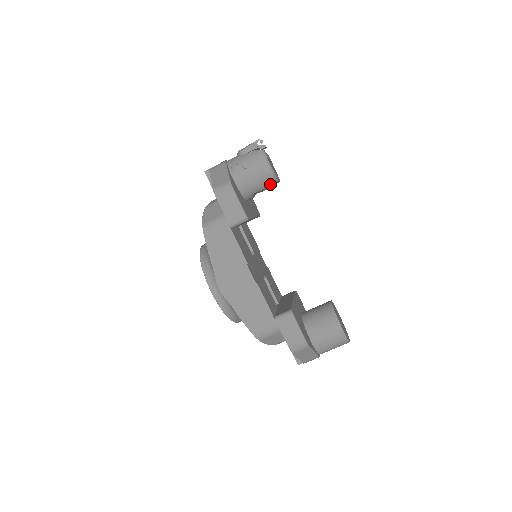
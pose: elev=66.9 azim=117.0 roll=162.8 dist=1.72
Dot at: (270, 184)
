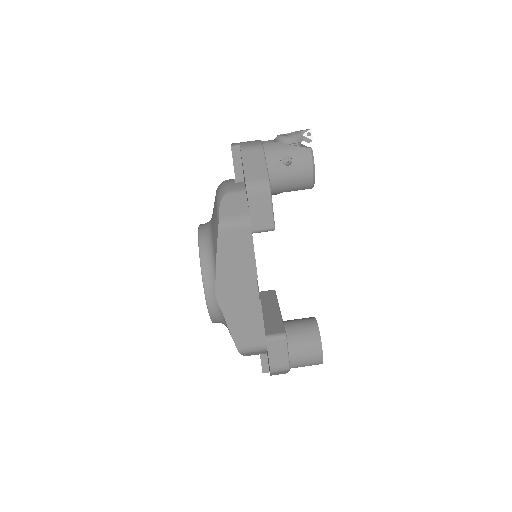
Dot at: (304, 189)
